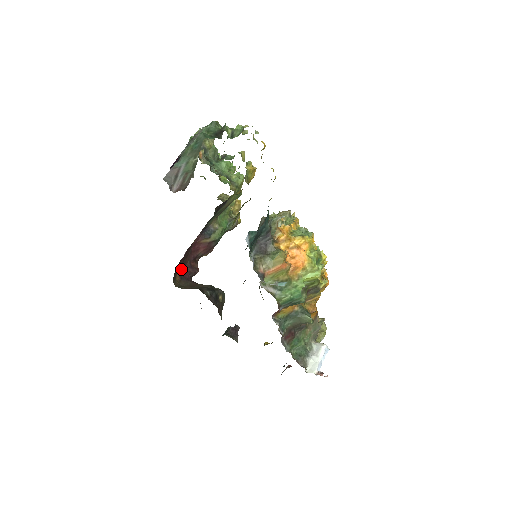
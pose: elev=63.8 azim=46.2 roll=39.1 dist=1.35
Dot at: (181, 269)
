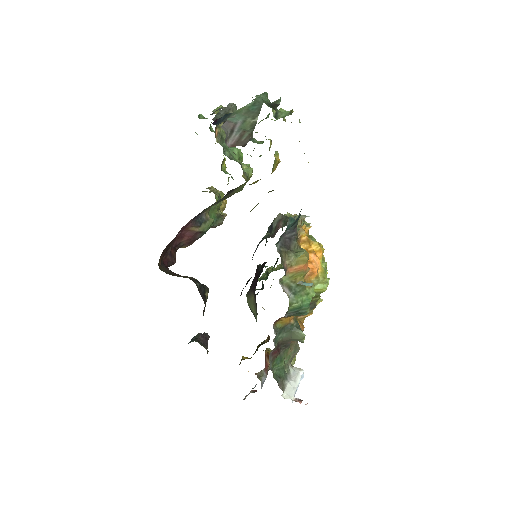
Dot at: (164, 253)
